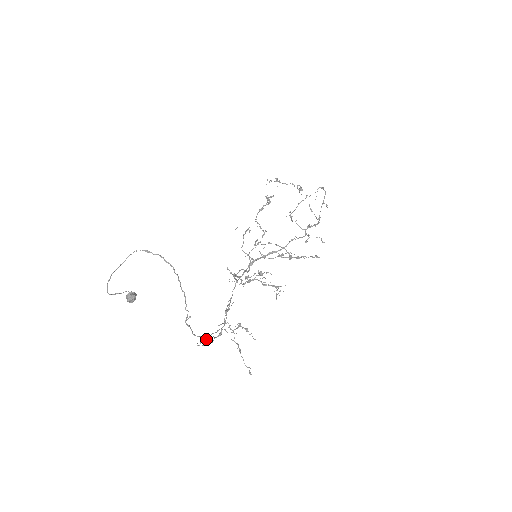
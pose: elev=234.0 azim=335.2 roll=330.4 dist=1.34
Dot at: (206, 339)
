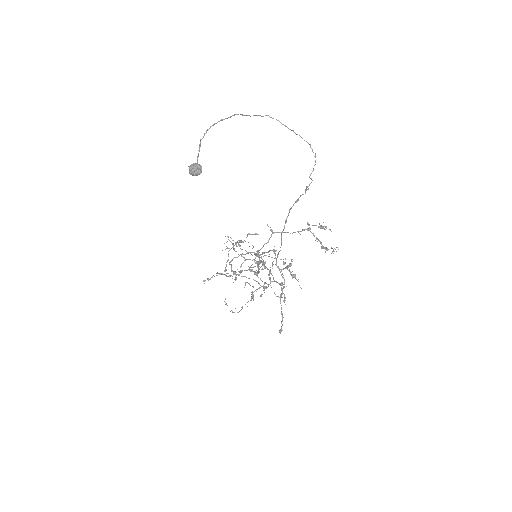
Dot at: (242, 270)
